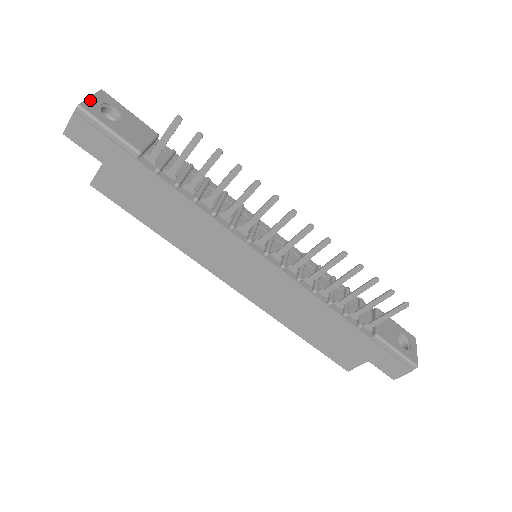
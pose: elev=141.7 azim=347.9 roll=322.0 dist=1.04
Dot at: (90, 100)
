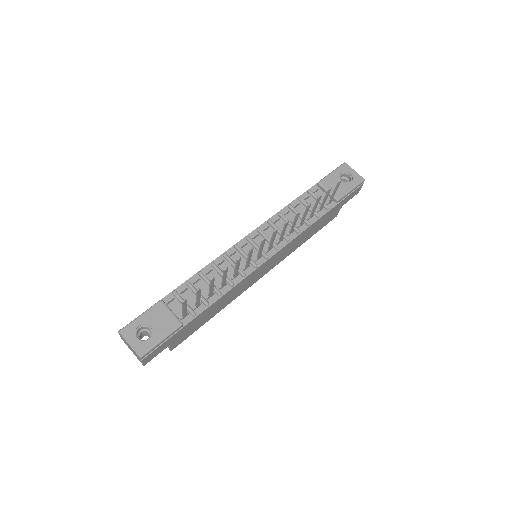
Dot at: (133, 346)
